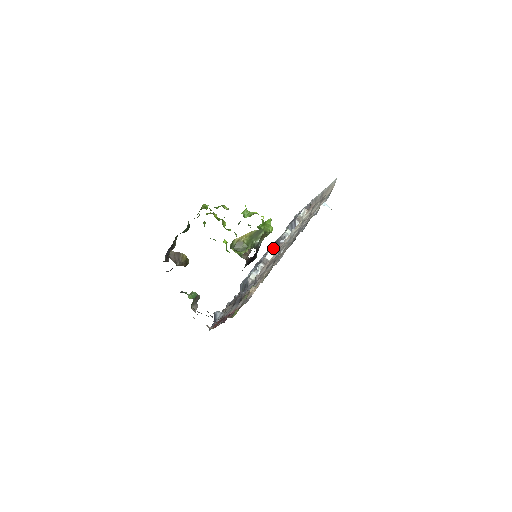
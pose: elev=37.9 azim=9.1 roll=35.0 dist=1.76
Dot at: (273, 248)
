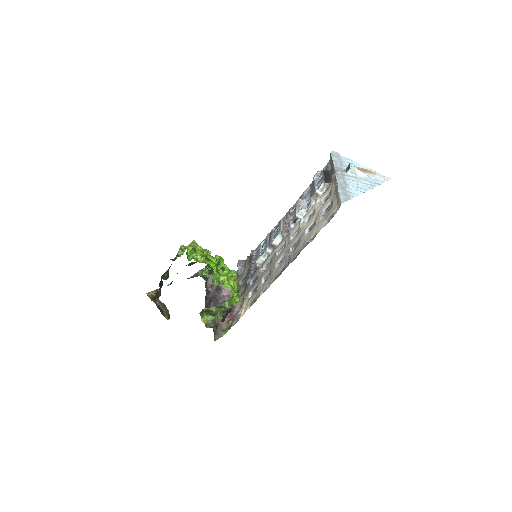
Dot at: (281, 233)
